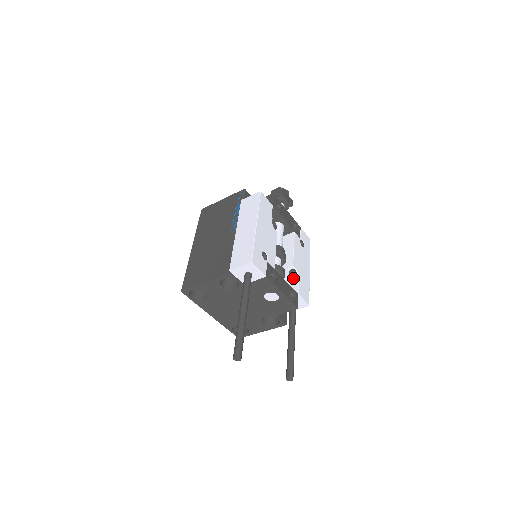
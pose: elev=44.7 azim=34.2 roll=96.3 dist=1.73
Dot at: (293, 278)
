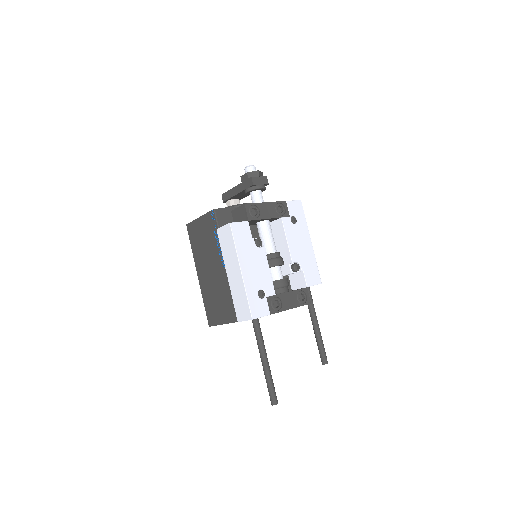
Dot at: occluded
